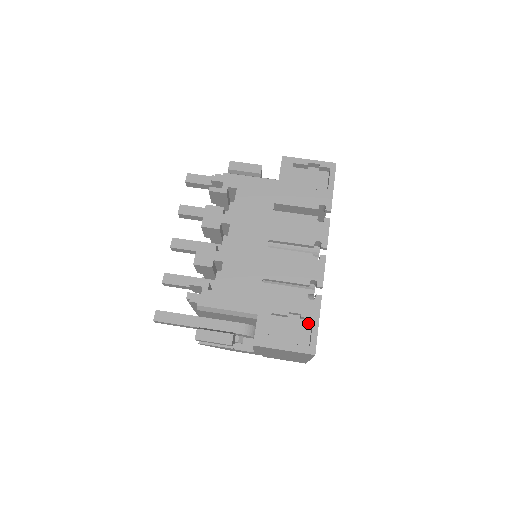
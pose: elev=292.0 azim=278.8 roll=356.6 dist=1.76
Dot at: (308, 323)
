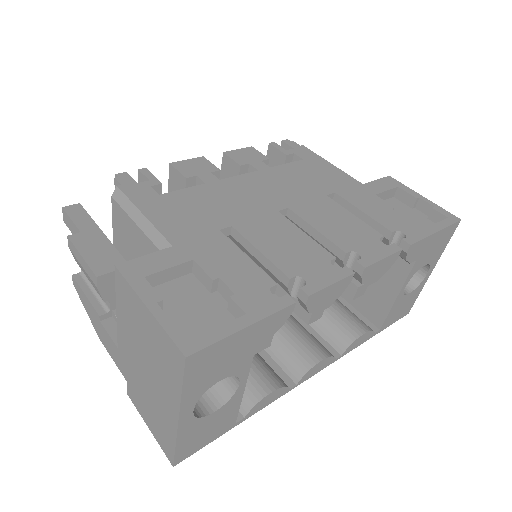
Dot at: occluded
